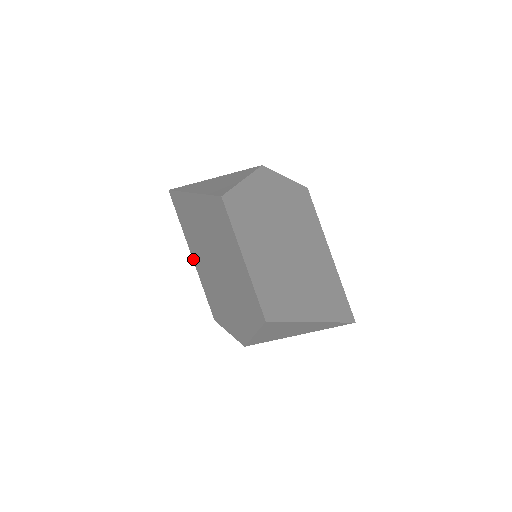
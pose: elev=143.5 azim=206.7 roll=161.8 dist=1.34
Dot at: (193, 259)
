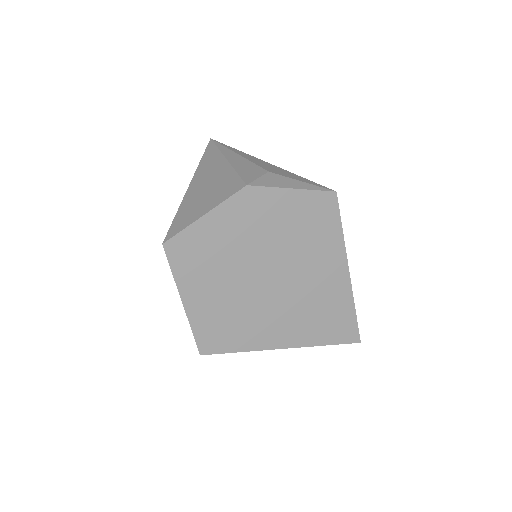
Dot at: occluded
